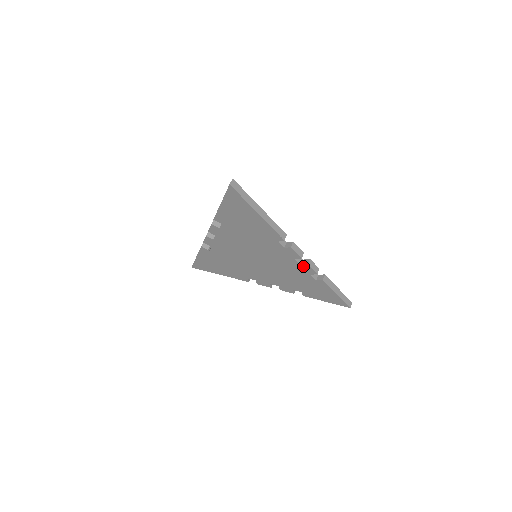
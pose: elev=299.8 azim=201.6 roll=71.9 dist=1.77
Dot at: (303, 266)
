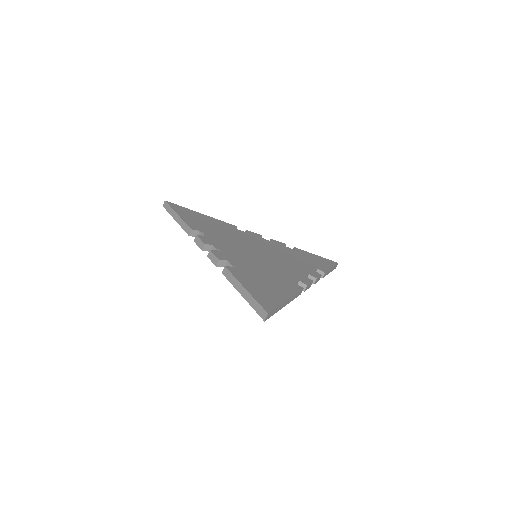
Dot at: occluded
